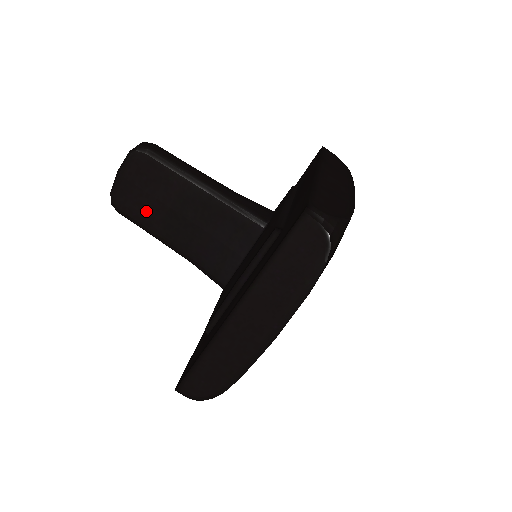
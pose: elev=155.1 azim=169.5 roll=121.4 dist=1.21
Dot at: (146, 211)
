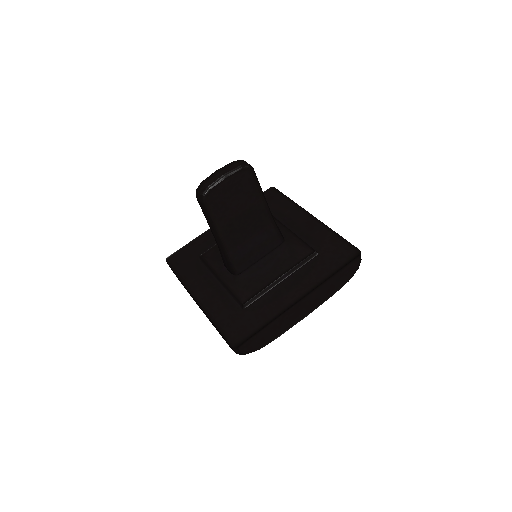
Dot at: (224, 210)
